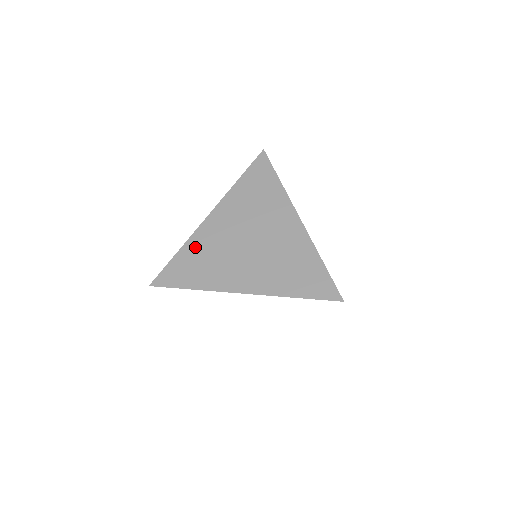
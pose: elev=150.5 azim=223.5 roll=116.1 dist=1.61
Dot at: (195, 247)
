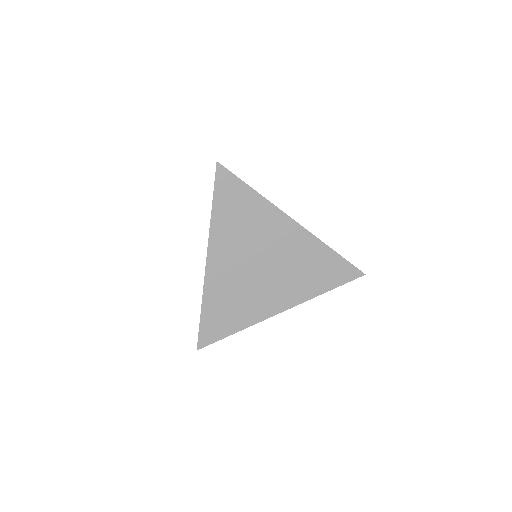
Dot at: (215, 297)
